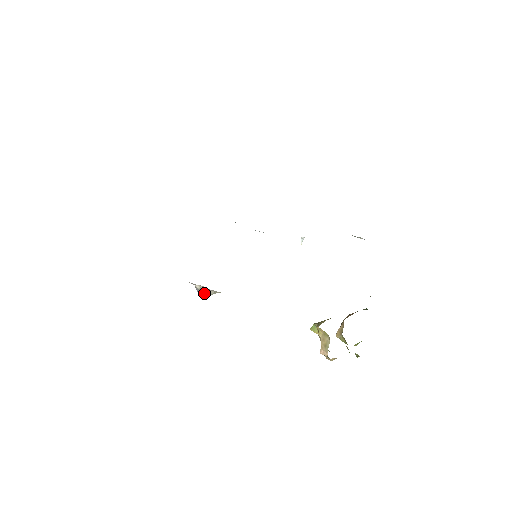
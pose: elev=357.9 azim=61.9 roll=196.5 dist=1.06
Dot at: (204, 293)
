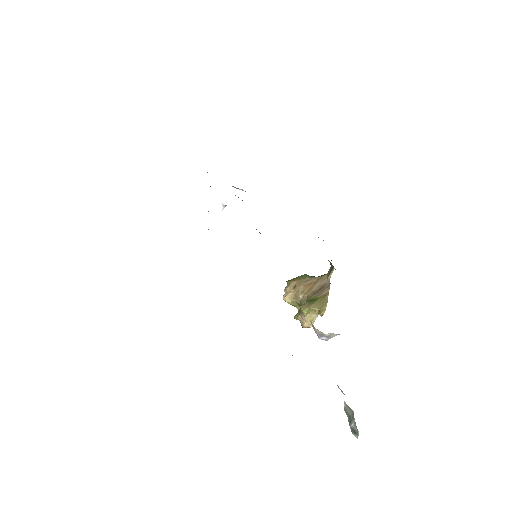
Dot at: (330, 338)
